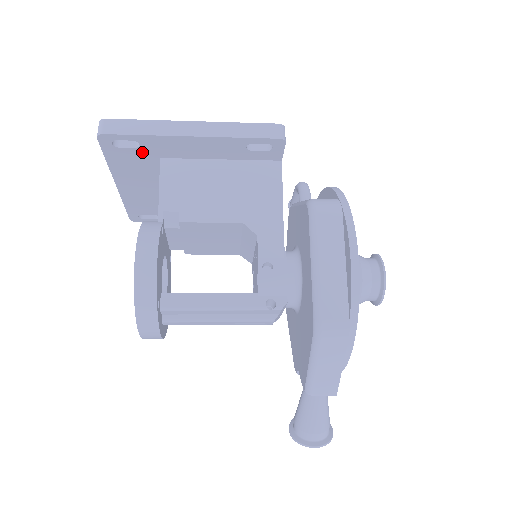
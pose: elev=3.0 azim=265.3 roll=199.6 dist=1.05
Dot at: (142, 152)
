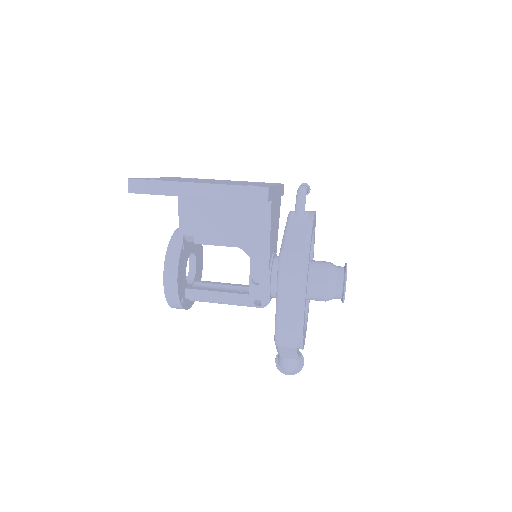
Dot at: occluded
